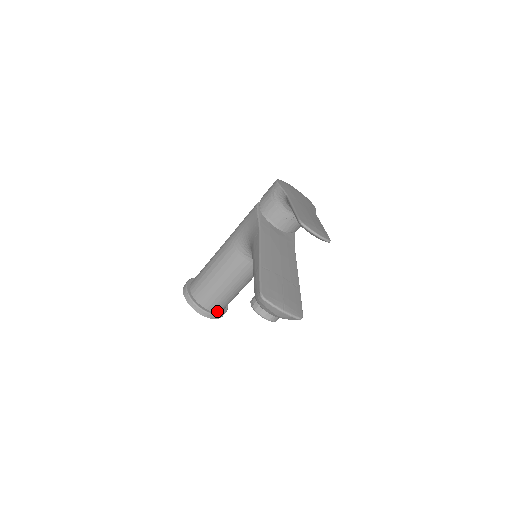
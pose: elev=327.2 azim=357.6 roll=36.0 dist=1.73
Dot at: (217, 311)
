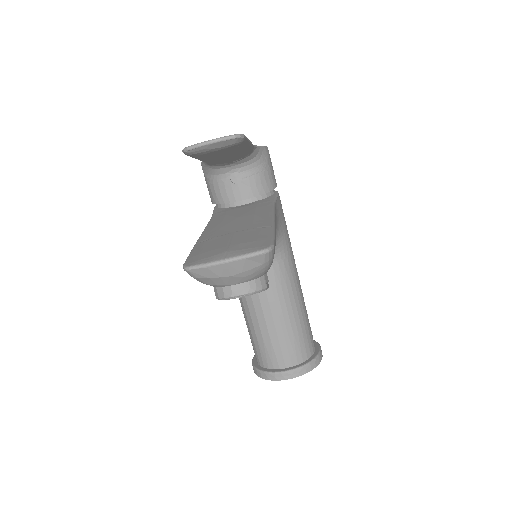
Dot at: (302, 361)
